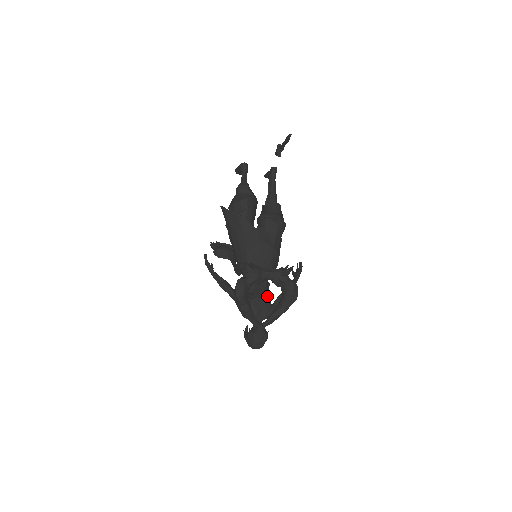
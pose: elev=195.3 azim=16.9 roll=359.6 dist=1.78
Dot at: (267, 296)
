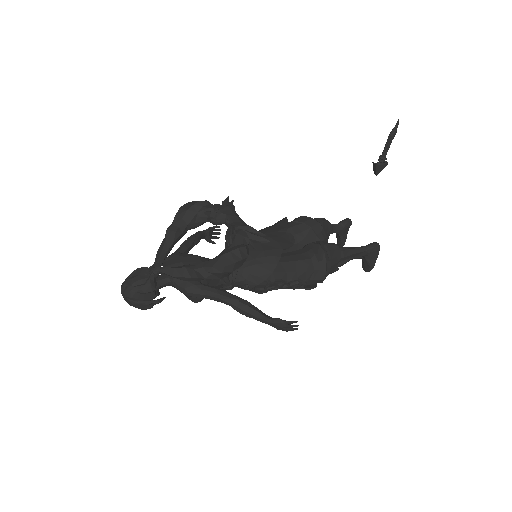
Dot at: occluded
